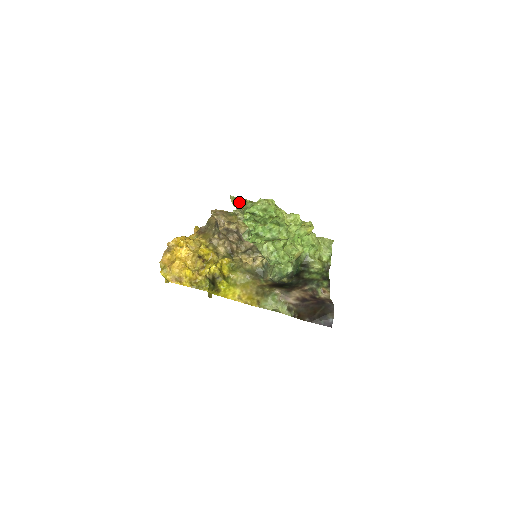
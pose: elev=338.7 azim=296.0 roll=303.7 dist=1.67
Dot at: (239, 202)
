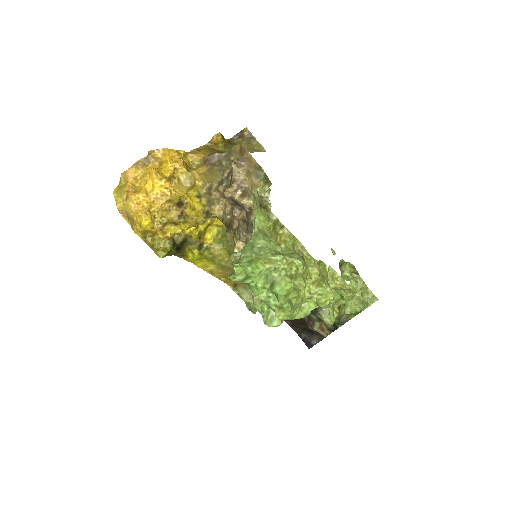
Dot at: (255, 214)
